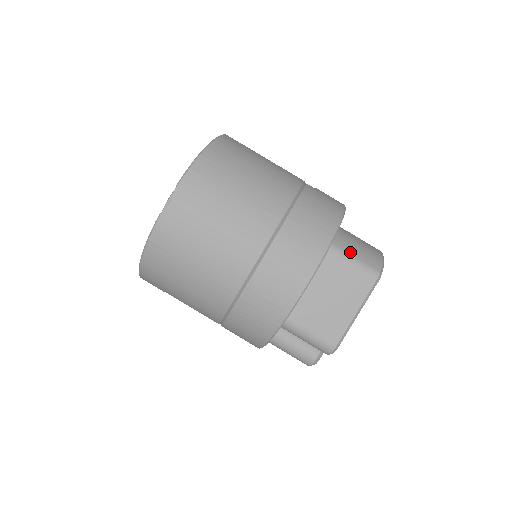
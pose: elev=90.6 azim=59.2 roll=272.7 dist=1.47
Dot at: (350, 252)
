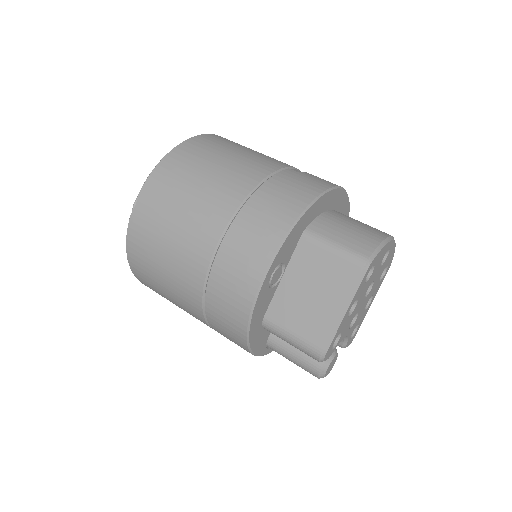
Dot at: (331, 237)
